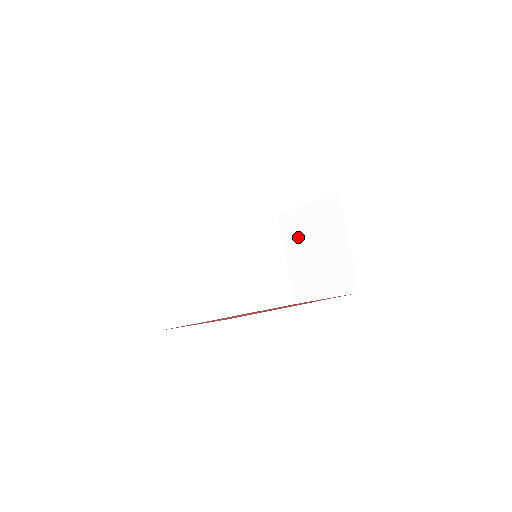
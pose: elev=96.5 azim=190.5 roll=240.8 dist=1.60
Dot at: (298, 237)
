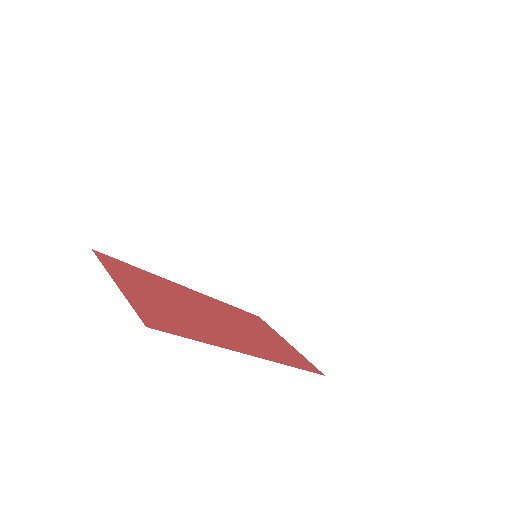
Dot at: (320, 261)
